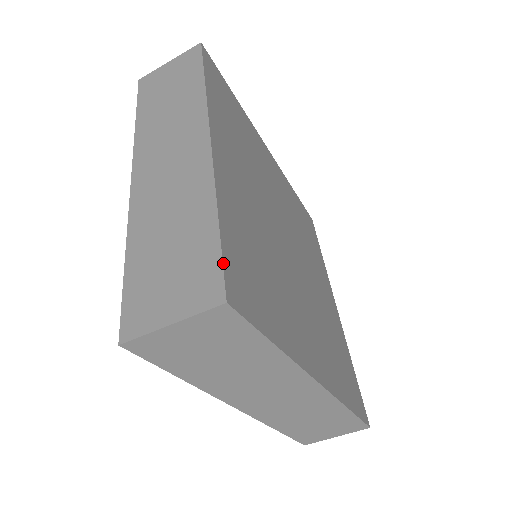
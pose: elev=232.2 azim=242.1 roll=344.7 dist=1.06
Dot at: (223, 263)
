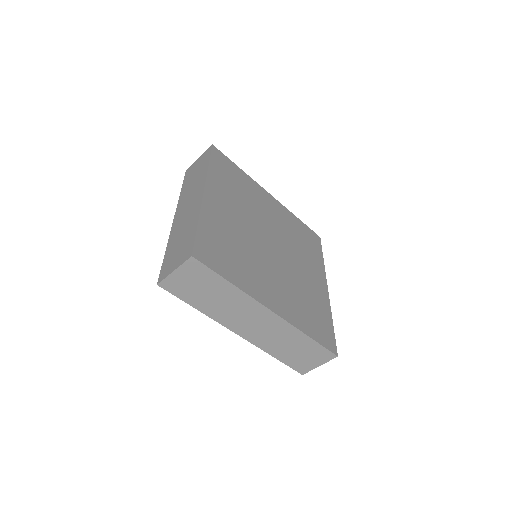
Dot at: (195, 242)
